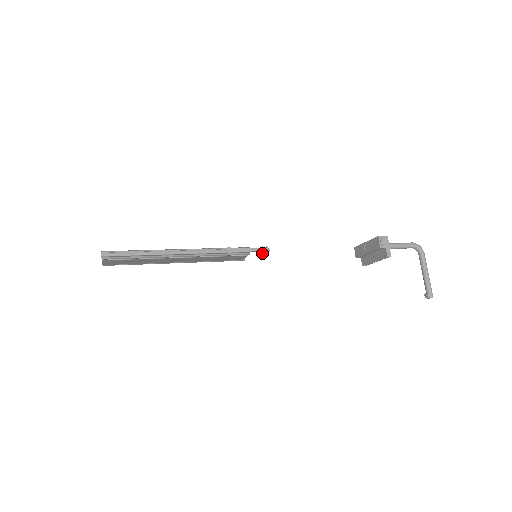
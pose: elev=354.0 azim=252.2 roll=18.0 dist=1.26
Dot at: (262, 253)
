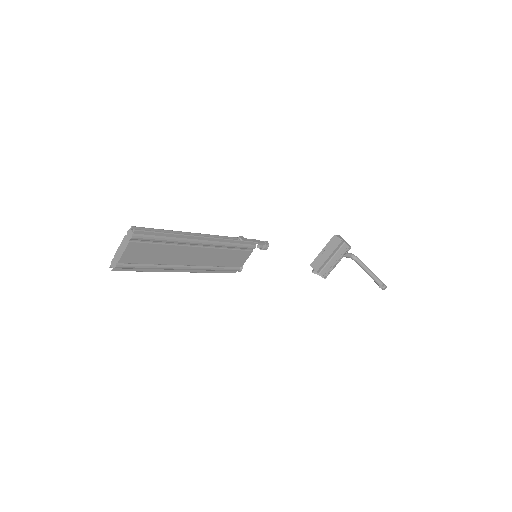
Dot at: (264, 247)
